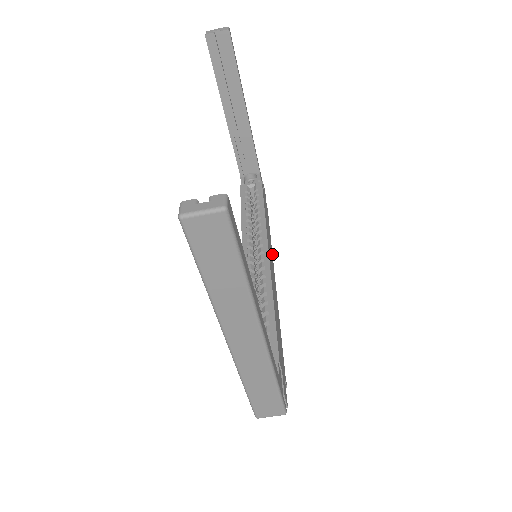
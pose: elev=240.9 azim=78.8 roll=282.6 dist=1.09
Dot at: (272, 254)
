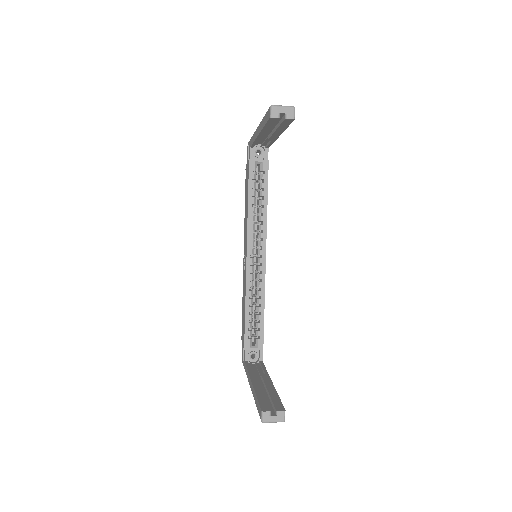
Dot at: occluded
